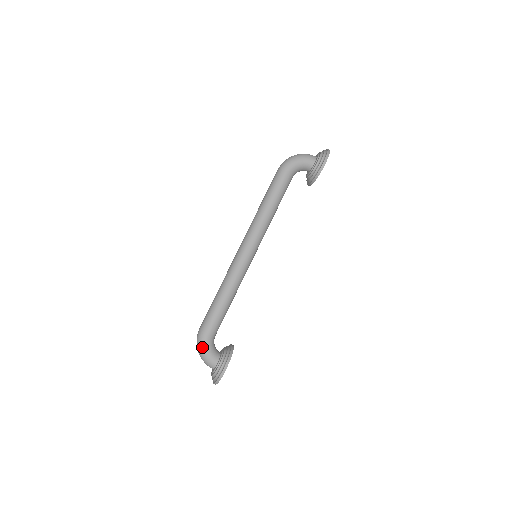
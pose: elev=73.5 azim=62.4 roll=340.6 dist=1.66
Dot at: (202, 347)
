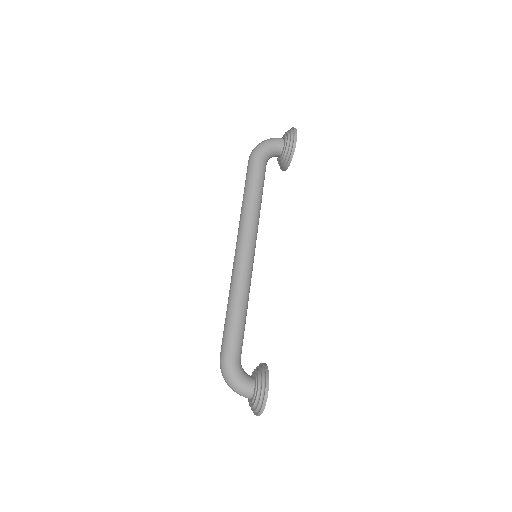
Dot at: (231, 375)
